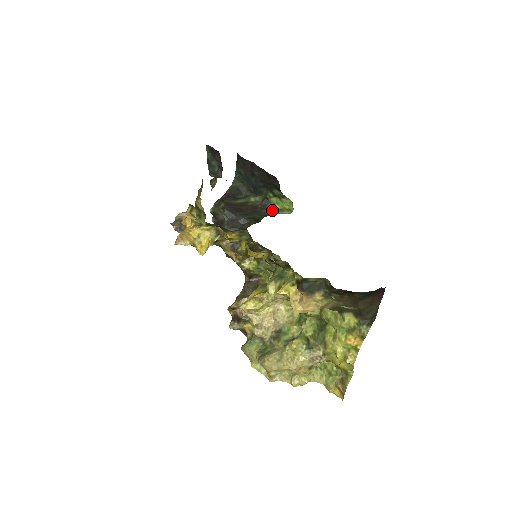
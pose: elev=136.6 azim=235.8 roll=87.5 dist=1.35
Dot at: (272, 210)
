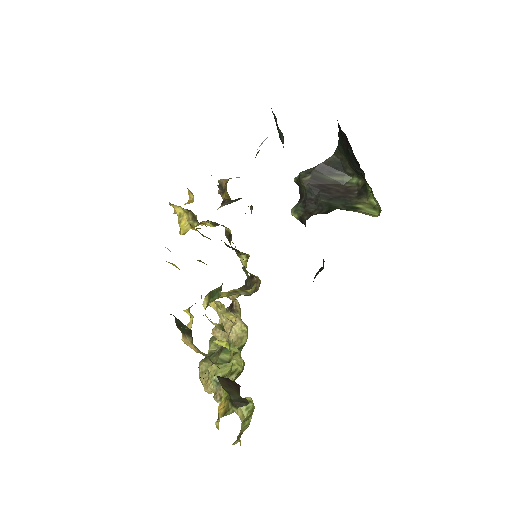
Dot at: (363, 203)
